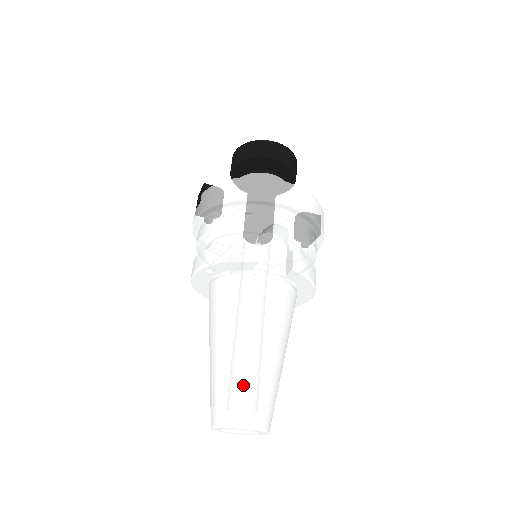
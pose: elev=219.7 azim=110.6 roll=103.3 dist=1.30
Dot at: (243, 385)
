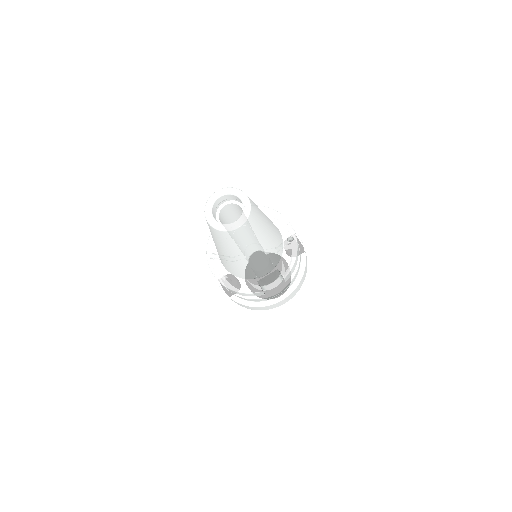
Dot at: occluded
